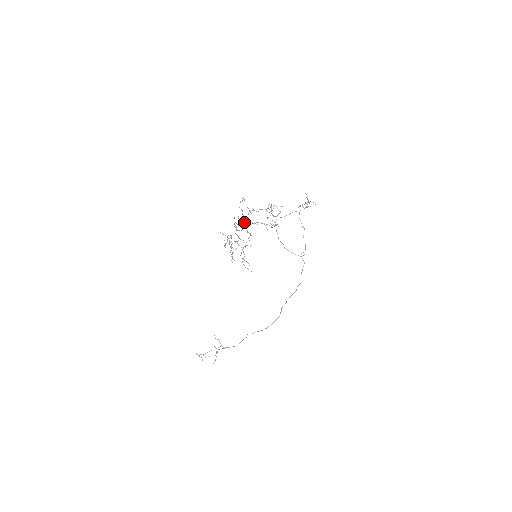
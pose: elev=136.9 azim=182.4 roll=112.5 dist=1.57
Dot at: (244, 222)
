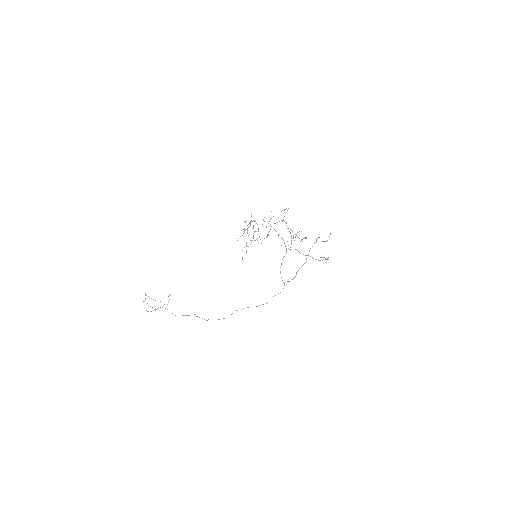
Dot at: occluded
